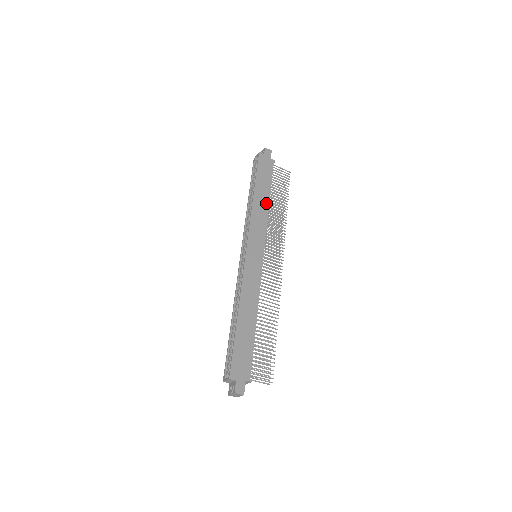
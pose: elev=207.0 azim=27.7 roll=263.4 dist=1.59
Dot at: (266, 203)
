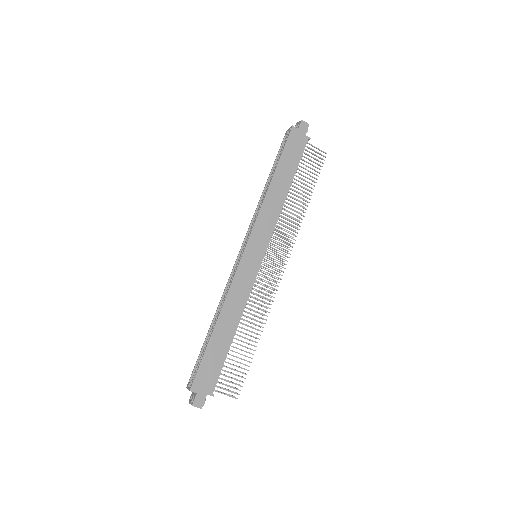
Dot at: (284, 194)
